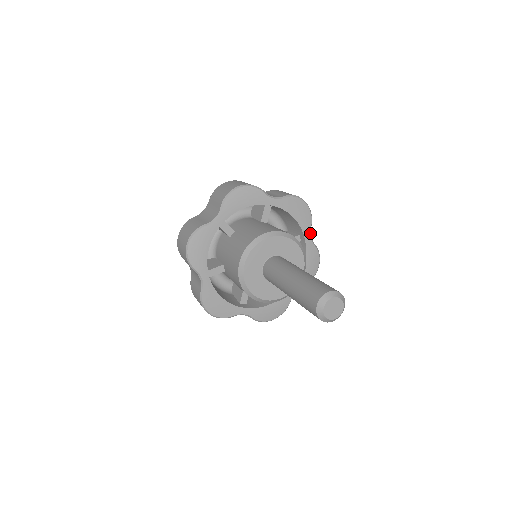
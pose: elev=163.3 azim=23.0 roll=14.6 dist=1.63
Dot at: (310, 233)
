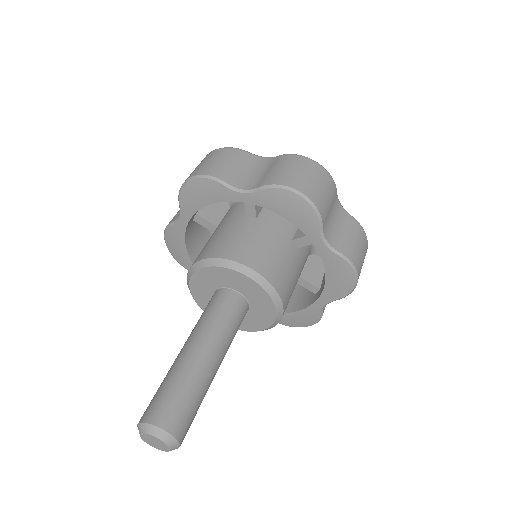
Dot at: (328, 303)
